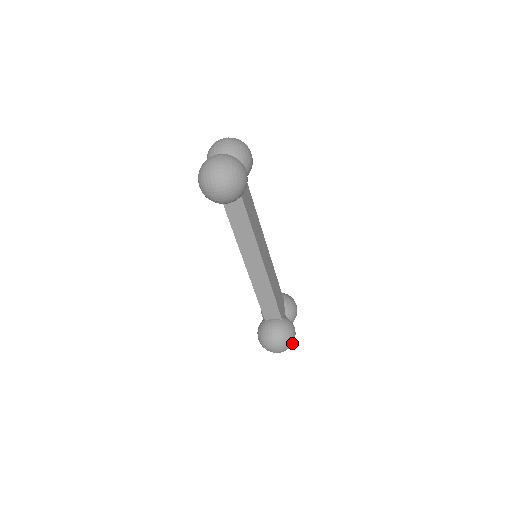
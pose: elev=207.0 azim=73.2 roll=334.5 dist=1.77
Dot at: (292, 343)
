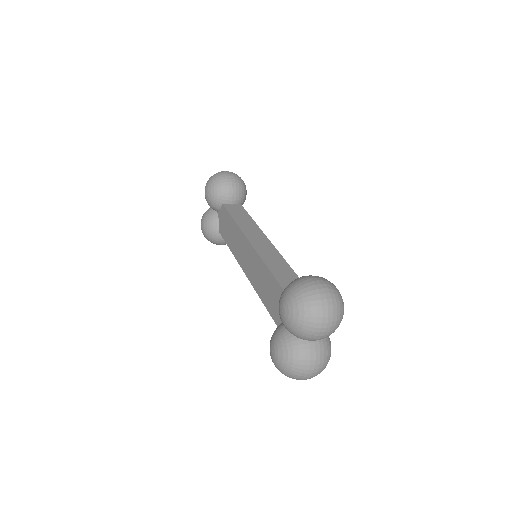
Dot at: occluded
